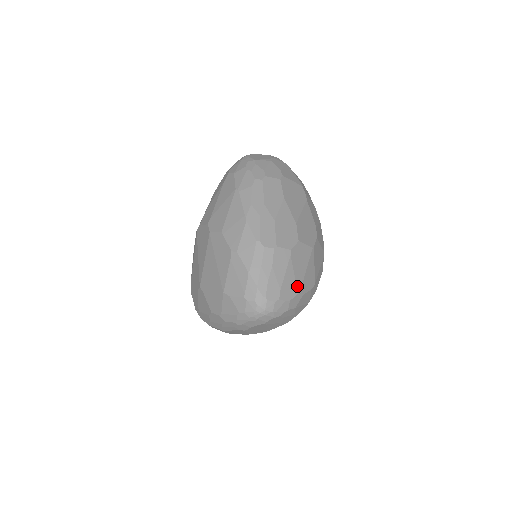
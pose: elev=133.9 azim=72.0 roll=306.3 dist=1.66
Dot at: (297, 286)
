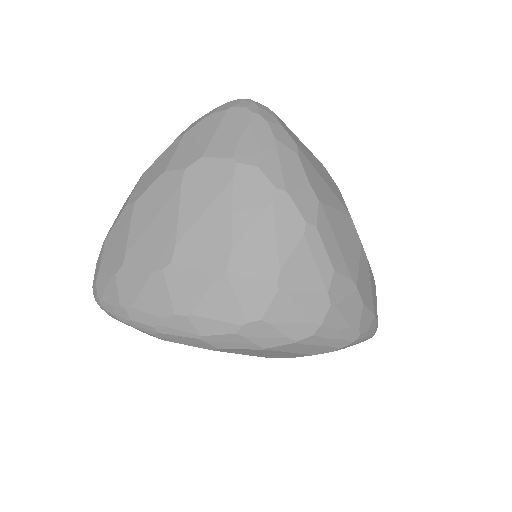
Dot at: (301, 148)
